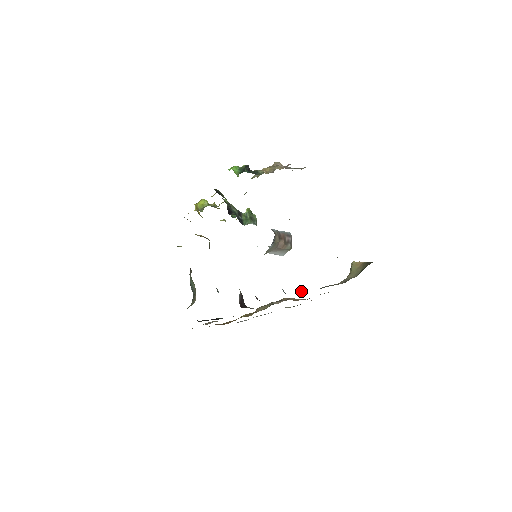
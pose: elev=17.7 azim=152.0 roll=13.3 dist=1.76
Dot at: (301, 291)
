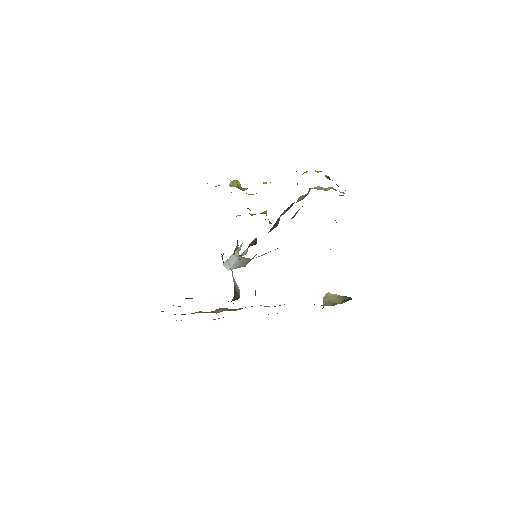
Dot at: occluded
